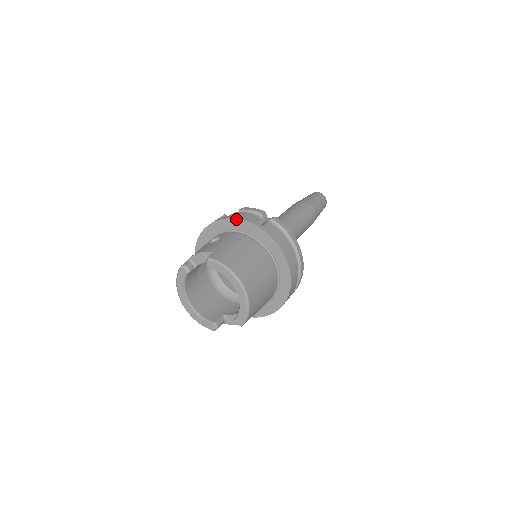
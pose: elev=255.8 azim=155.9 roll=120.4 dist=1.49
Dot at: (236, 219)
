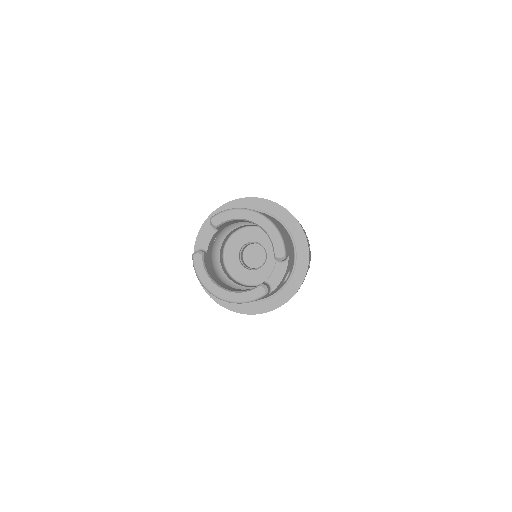
Dot at: (214, 211)
